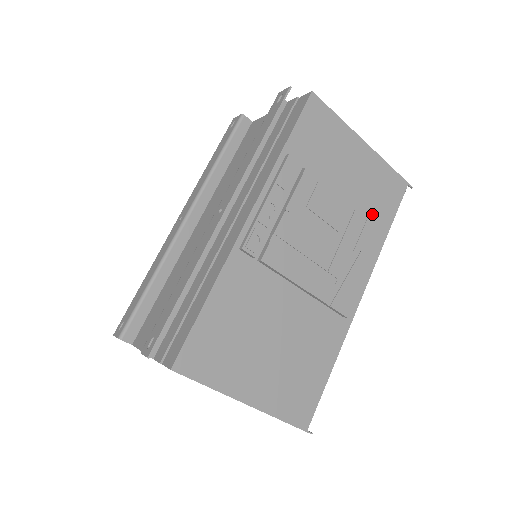
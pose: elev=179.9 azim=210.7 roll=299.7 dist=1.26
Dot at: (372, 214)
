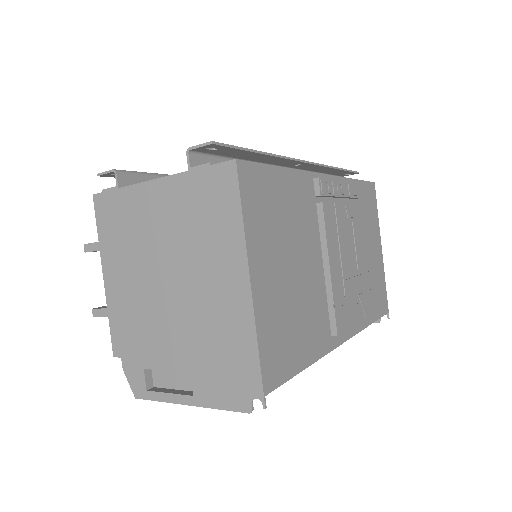
Dot at: occluded
